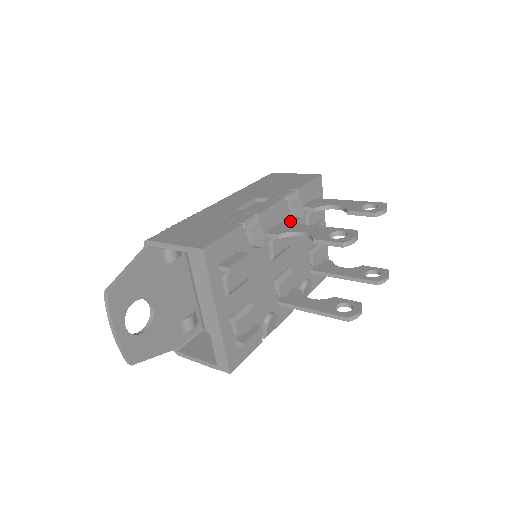
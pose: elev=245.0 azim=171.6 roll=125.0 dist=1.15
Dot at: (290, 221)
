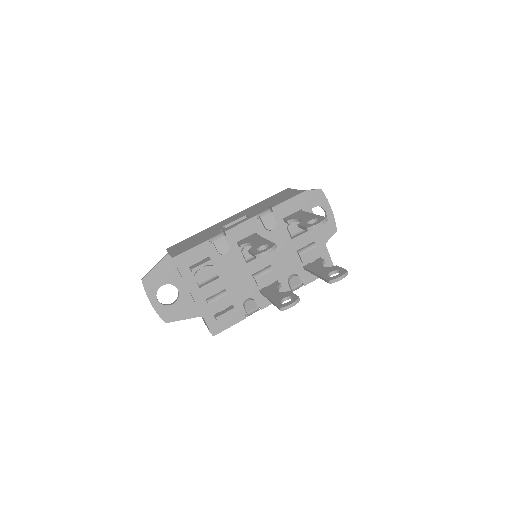
Dot at: (266, 232)
